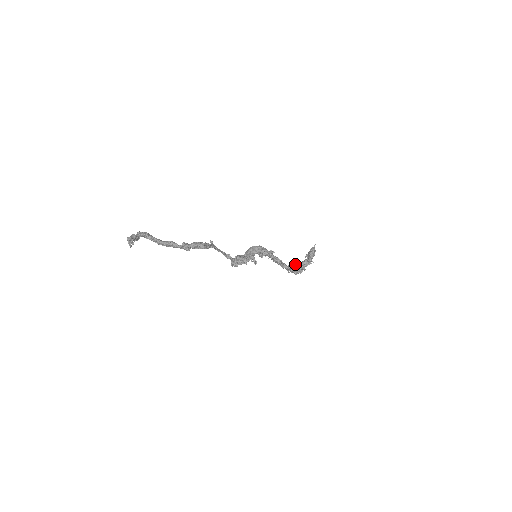
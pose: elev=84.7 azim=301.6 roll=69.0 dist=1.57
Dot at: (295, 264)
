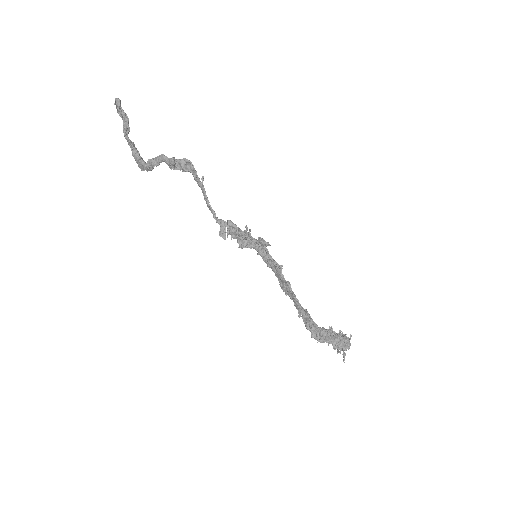
Dot at: occluded
